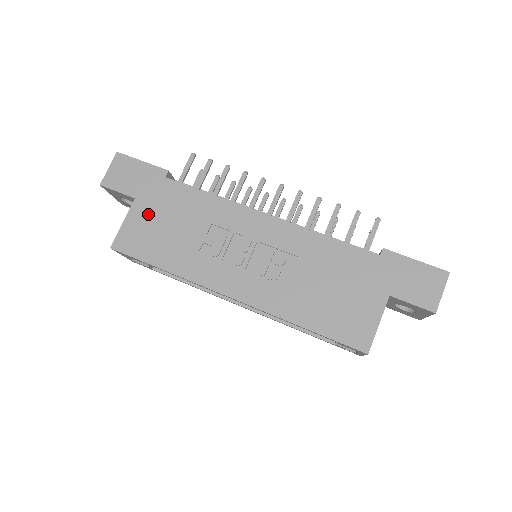
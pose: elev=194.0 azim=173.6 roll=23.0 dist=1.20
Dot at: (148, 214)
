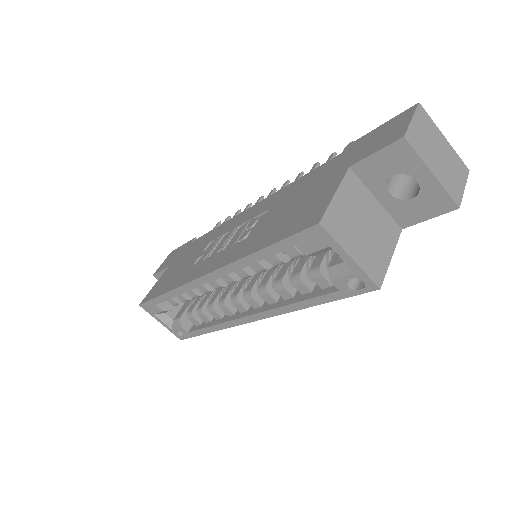
Dot at: (172, 269)
